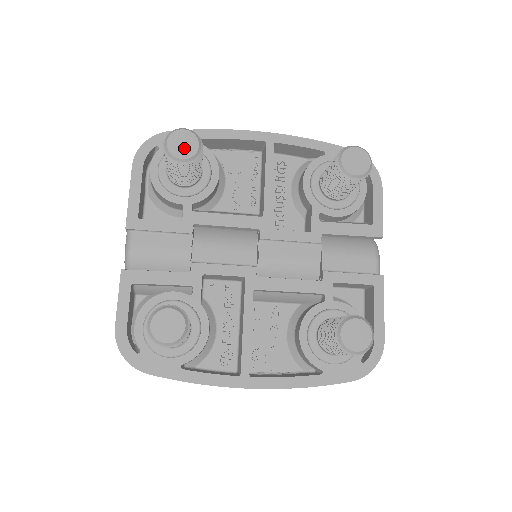
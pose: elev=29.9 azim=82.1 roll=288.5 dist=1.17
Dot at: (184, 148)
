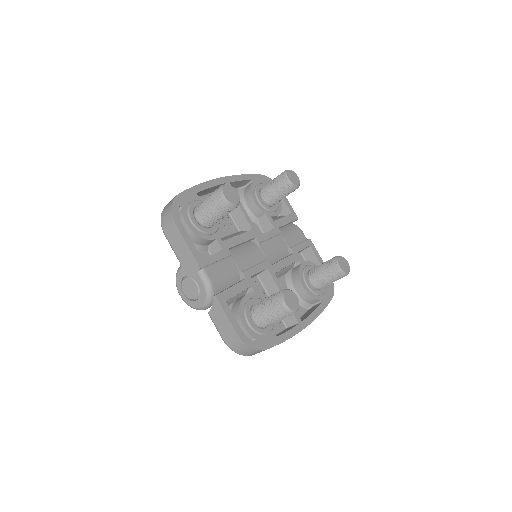
Dot at: (233, 197)
